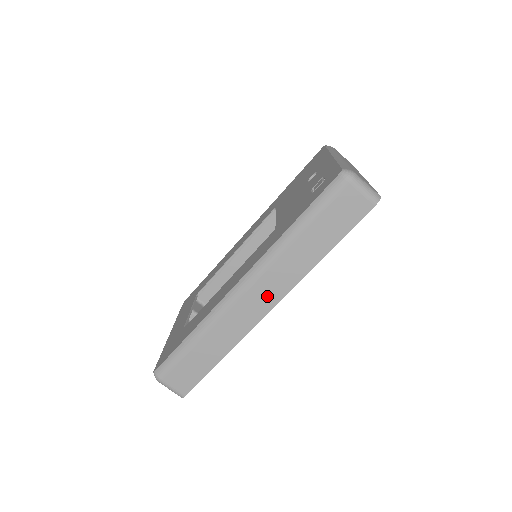
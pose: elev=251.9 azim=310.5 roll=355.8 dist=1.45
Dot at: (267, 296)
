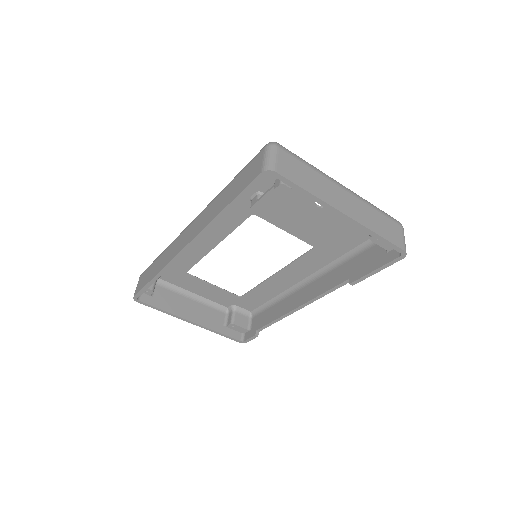
Dot at: (191, 234)
